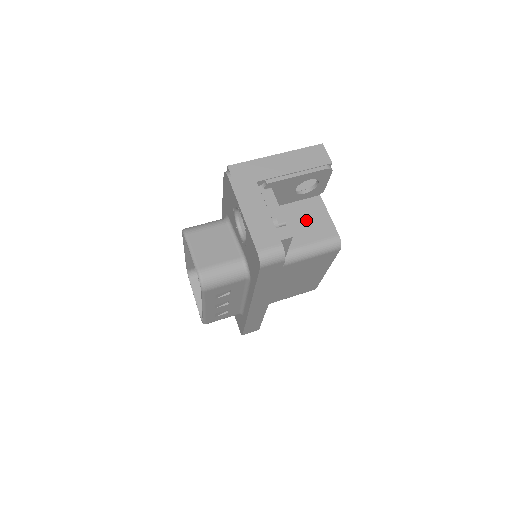
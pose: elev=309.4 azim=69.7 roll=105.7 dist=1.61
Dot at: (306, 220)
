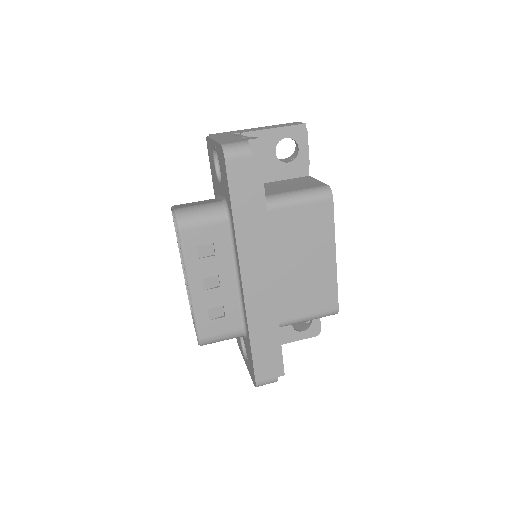
Dot at: (293, 184)
